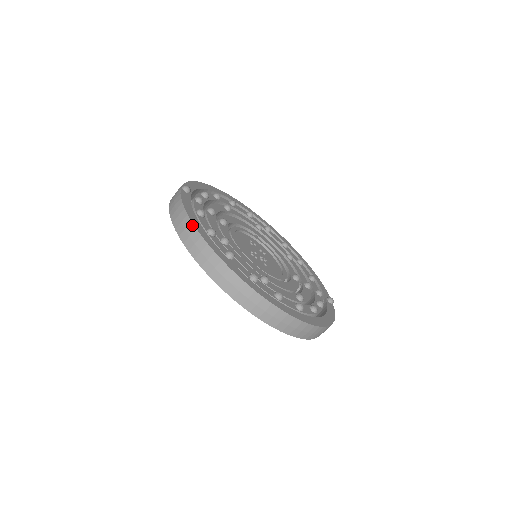
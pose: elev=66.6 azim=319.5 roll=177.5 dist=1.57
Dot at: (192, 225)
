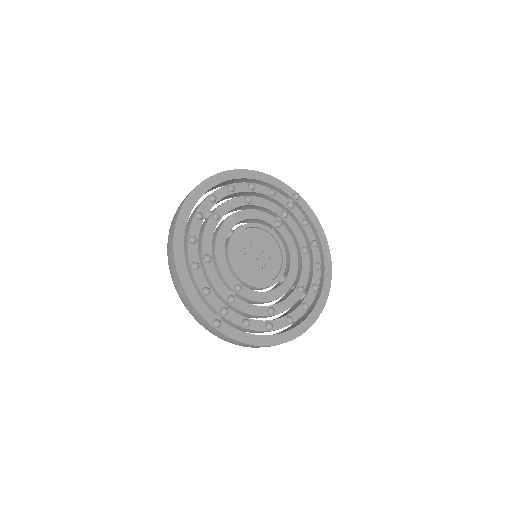
Dot at: occluded
